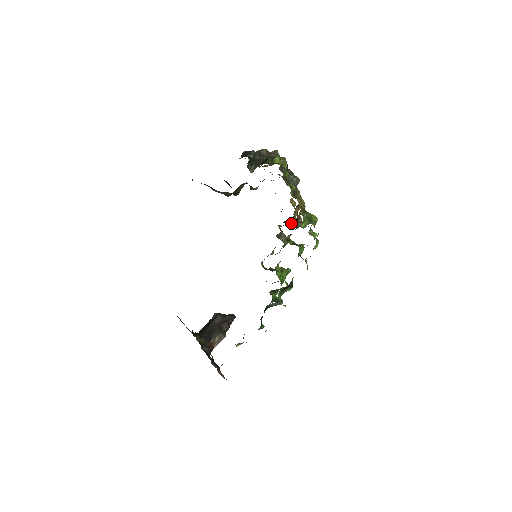
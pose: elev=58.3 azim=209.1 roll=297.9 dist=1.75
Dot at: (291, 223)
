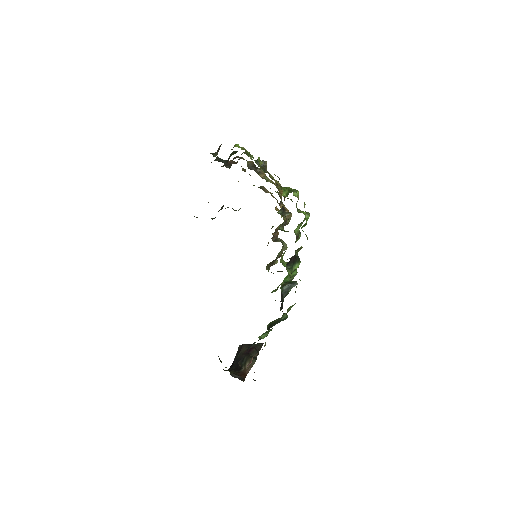
Dot at: occluded
